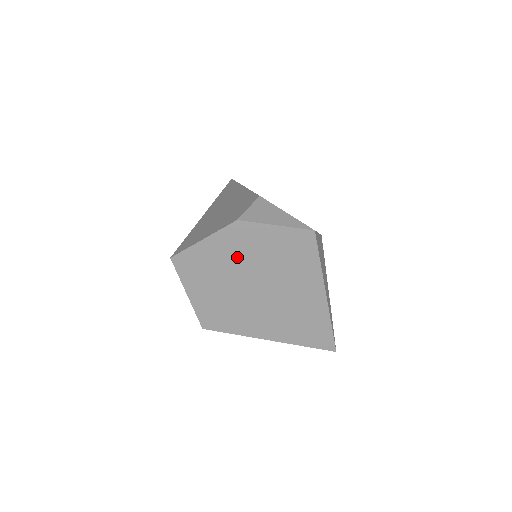
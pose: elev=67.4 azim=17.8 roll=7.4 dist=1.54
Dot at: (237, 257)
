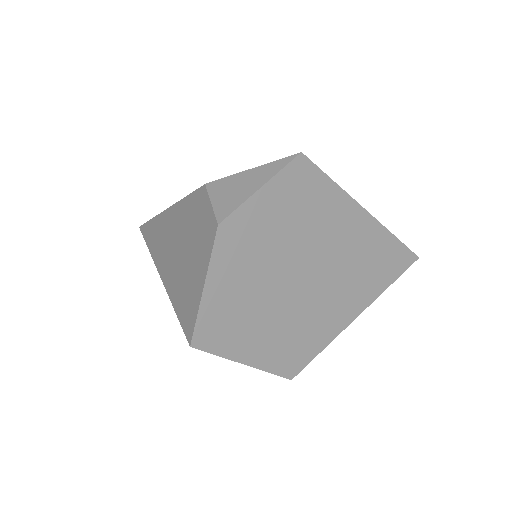
Dot at: (255, 266)
